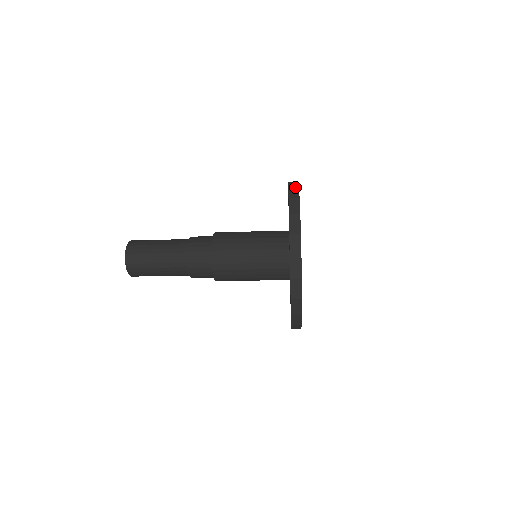
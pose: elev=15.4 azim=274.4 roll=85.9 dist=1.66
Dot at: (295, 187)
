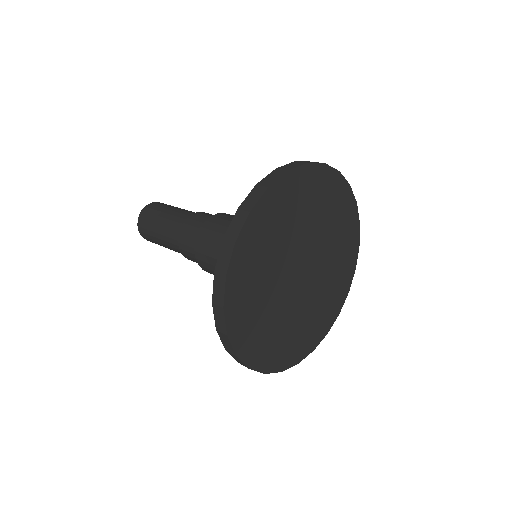
Dot at: (244, 212)
